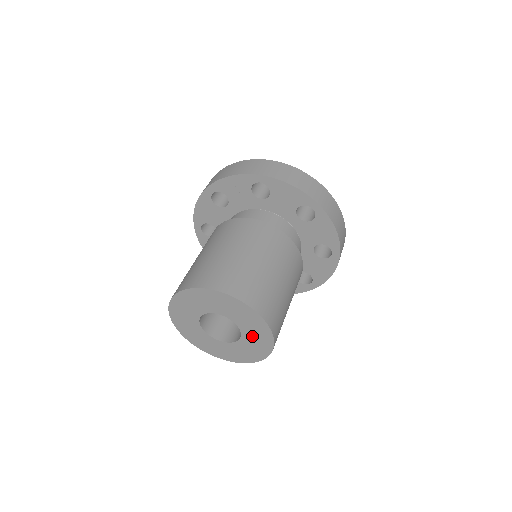
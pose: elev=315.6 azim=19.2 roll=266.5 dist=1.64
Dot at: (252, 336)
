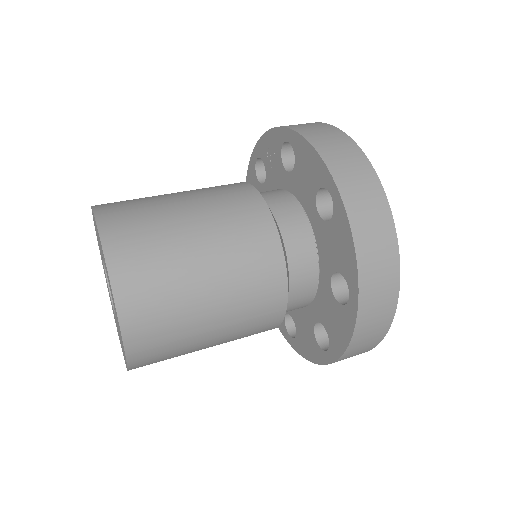
Dot at: occluded
